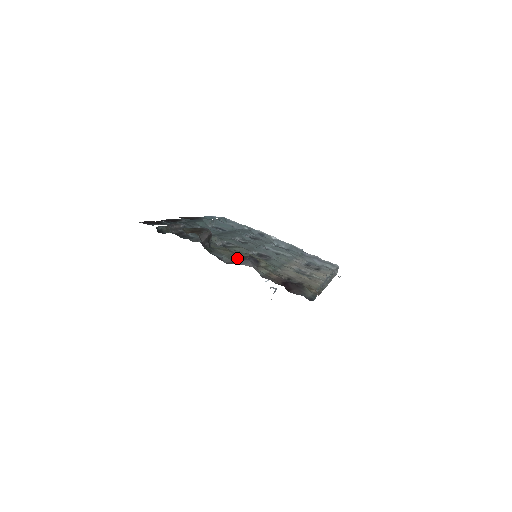
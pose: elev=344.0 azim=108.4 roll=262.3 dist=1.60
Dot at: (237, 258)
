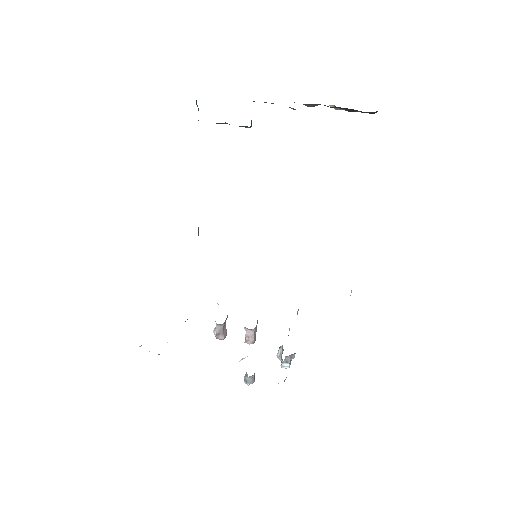
Dot at: occluded
